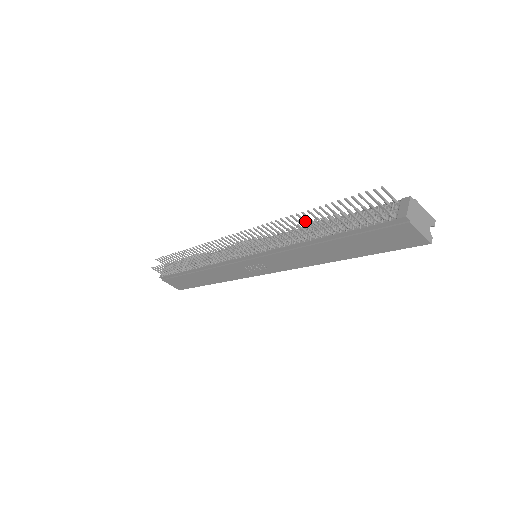
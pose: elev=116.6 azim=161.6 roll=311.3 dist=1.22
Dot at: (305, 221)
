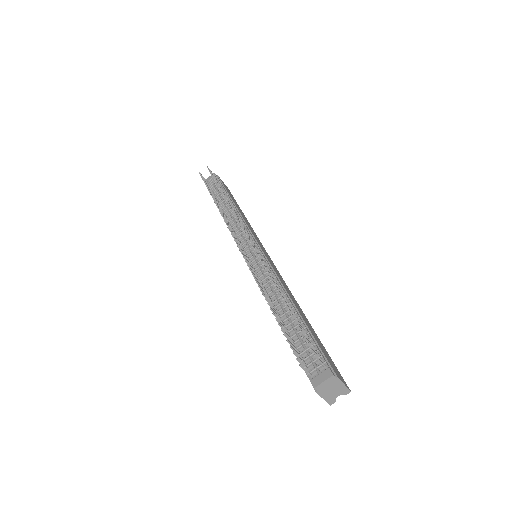
Dot at: occluded
